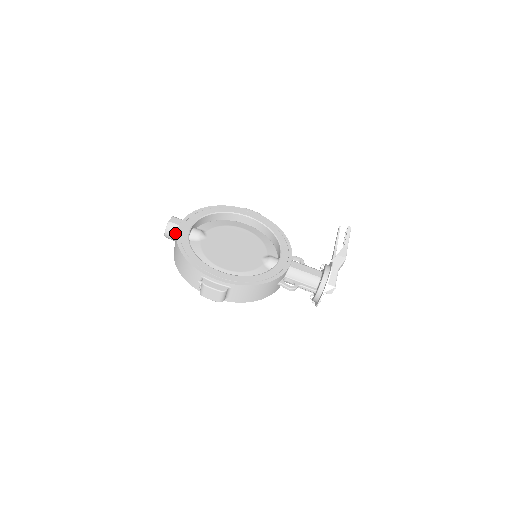
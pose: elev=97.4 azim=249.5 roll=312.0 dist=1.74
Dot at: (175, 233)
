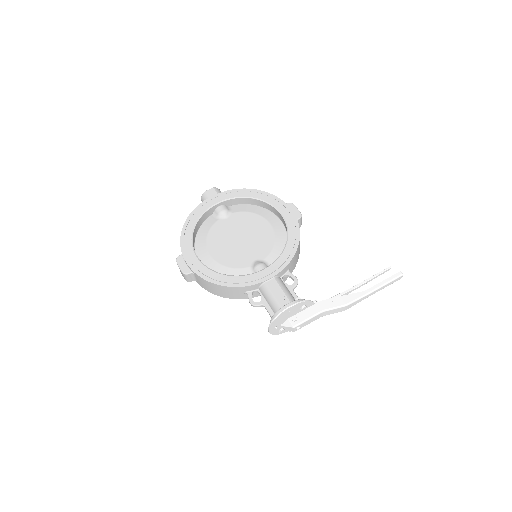
Dot at: occluded
